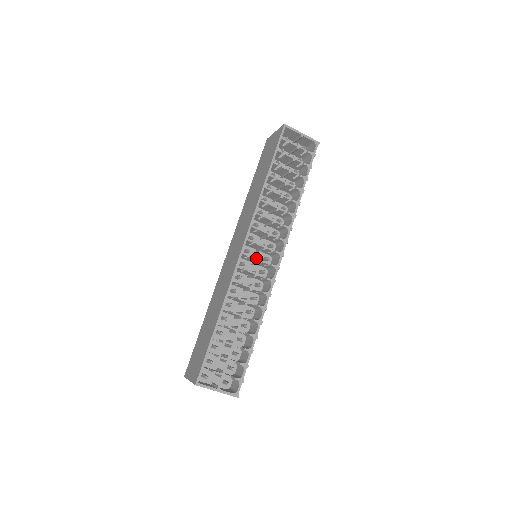
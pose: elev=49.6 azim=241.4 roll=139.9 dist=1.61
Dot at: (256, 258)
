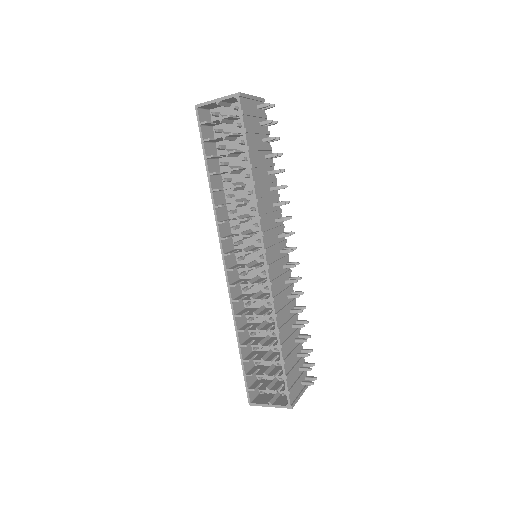
Dot at: (241, 269)
